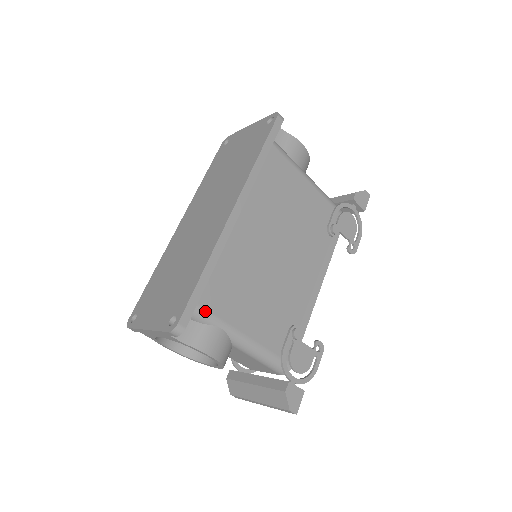
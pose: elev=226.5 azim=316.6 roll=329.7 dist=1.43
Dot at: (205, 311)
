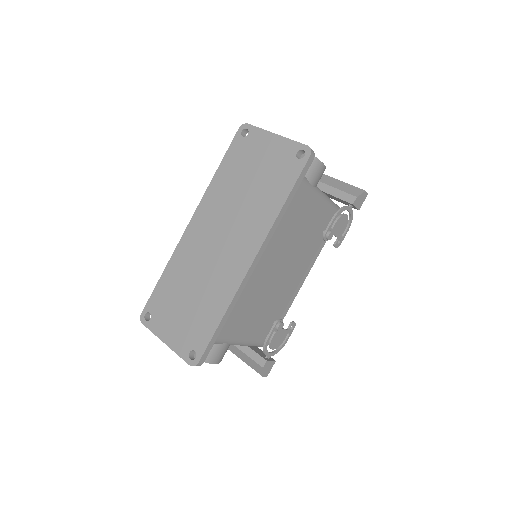
Dot at: (217, 339)
